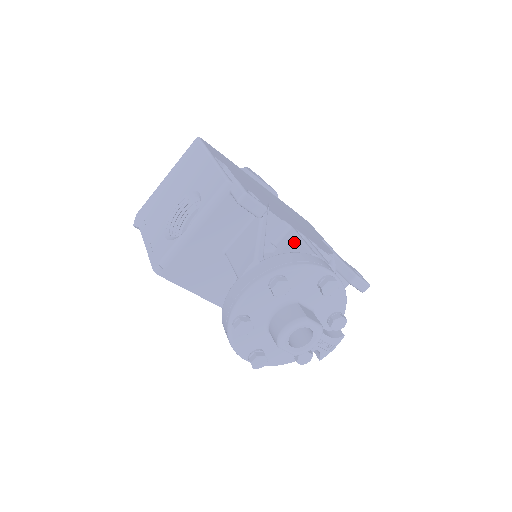
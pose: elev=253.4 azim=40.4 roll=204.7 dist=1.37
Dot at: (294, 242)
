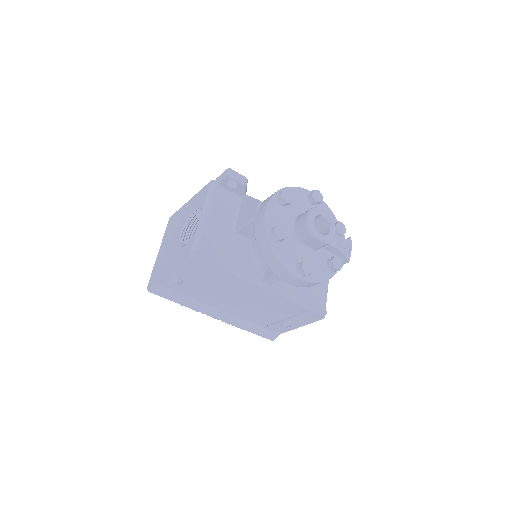
Dot at: occluded
